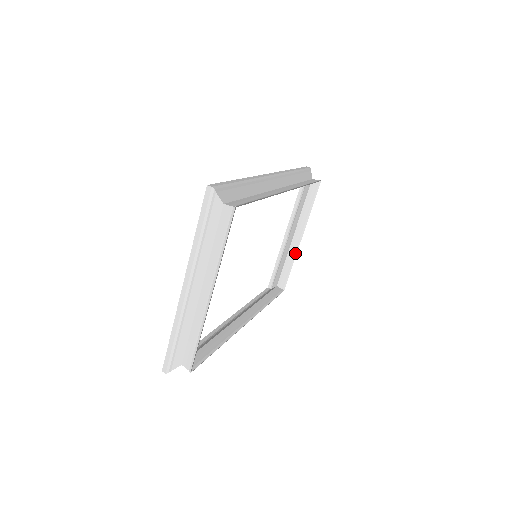
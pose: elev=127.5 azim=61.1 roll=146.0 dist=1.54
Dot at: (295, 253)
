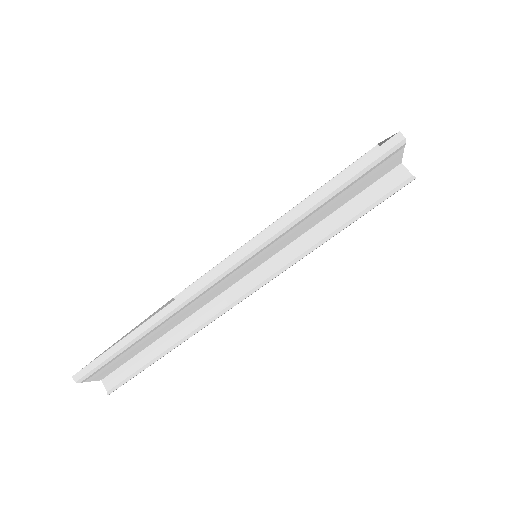
Dot at: occluded
